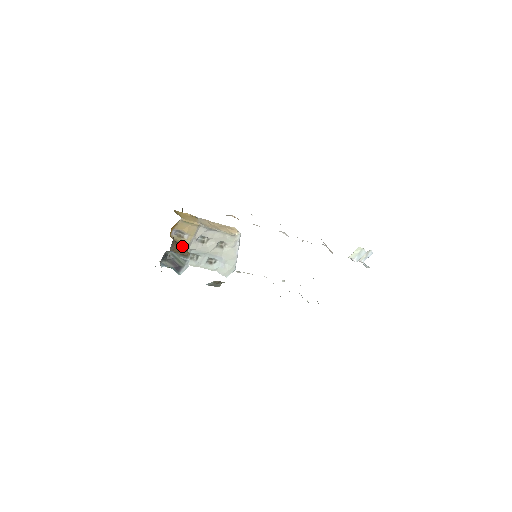
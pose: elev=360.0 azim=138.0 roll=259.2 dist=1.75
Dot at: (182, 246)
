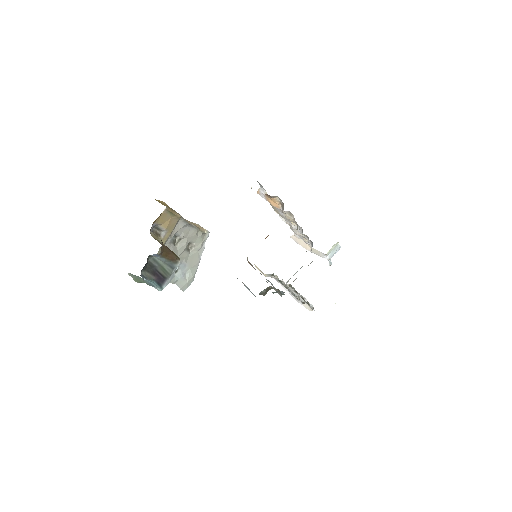
Dot at: (167, 247)
